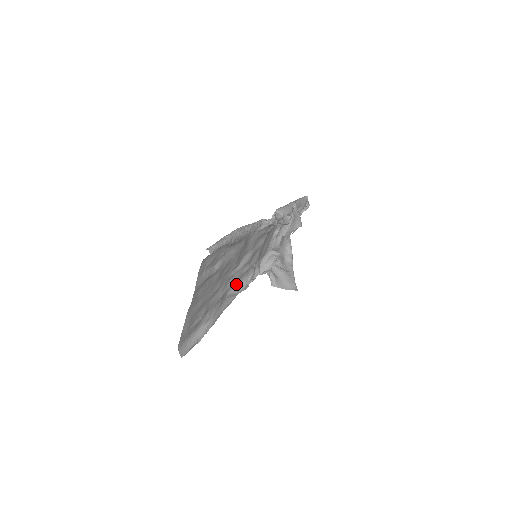
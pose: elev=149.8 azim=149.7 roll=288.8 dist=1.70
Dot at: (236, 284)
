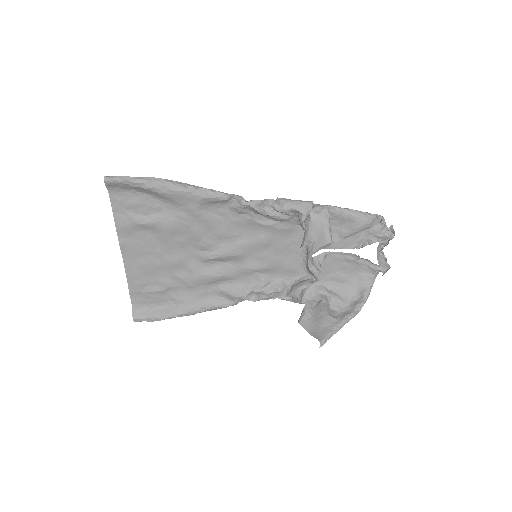
Dot at: (232, 283)
